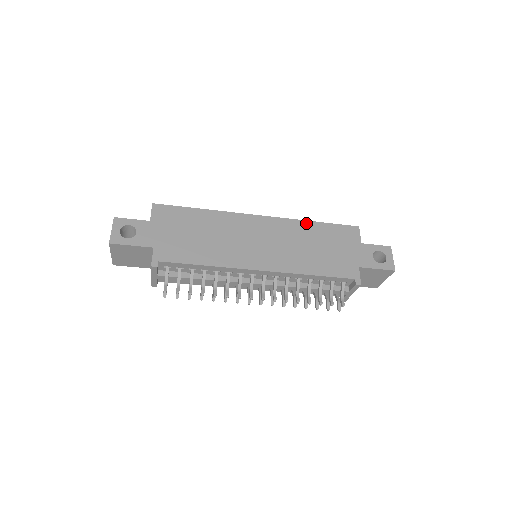
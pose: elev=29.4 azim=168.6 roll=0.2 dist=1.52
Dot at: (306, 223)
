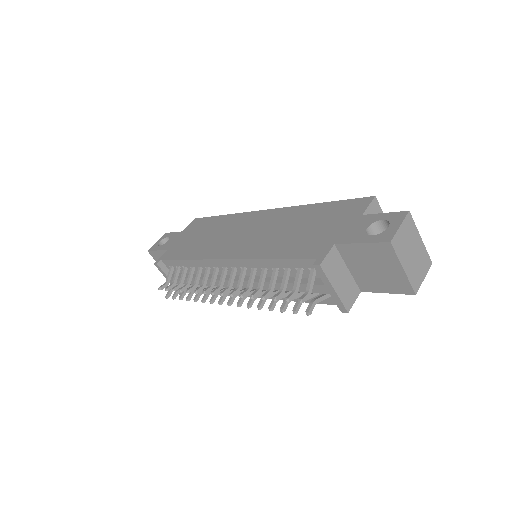
Dot at: (307, 207)
